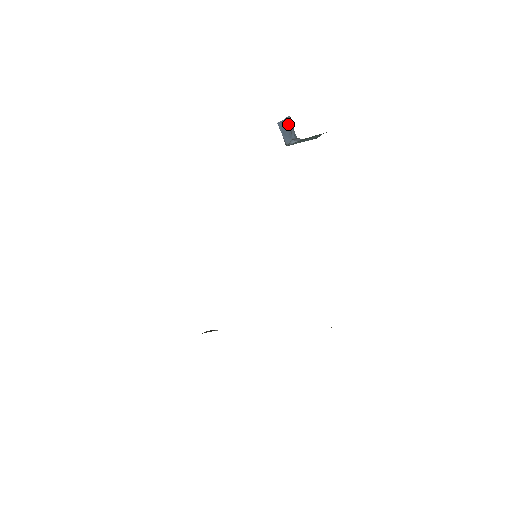
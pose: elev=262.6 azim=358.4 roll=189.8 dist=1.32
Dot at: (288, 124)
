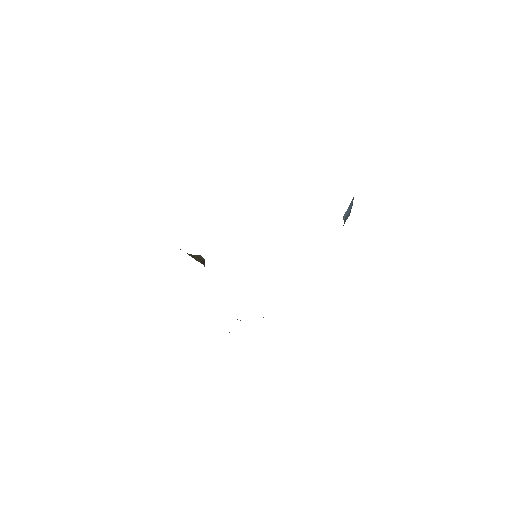
Dot at: (348, 214)
